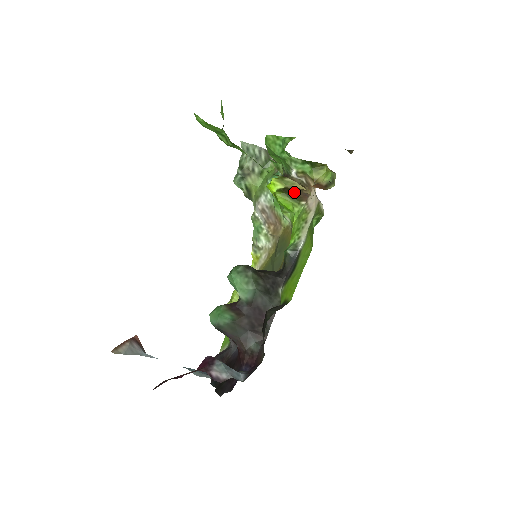
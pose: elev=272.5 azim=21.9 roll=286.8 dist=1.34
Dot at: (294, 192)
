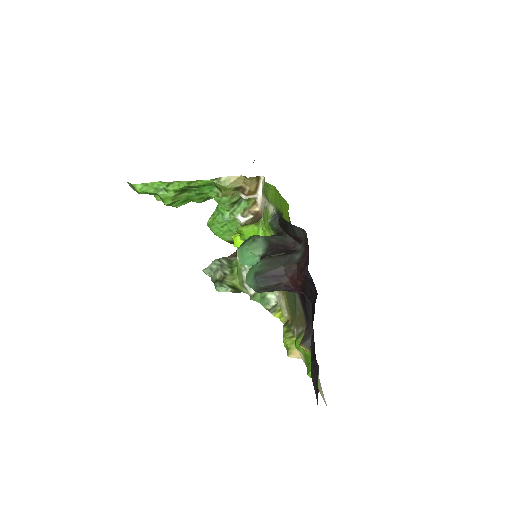
Dot at: occluded
